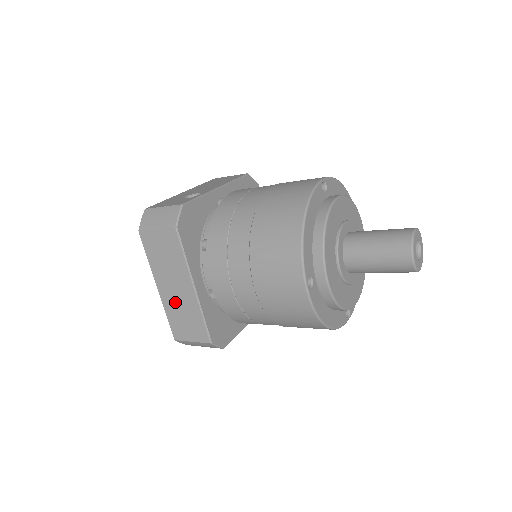
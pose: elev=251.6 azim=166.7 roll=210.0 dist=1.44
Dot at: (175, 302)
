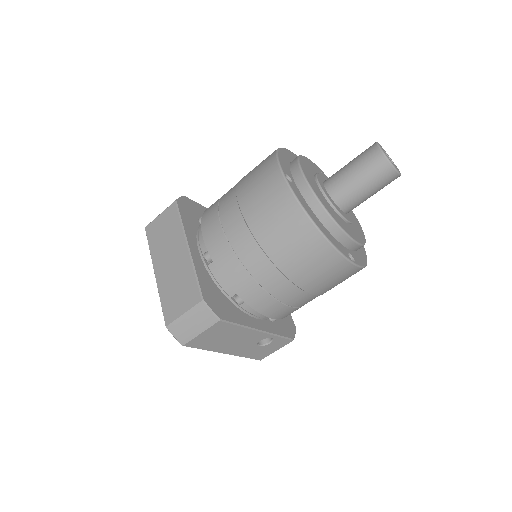
Dot at: (170, 276)
